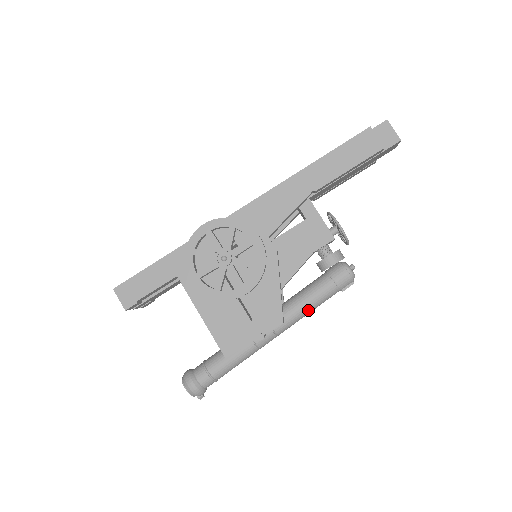
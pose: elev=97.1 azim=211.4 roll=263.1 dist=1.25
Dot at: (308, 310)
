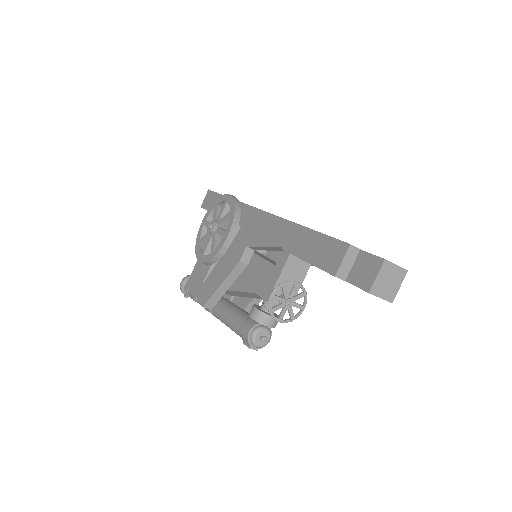
Dot at: (226, 324)
